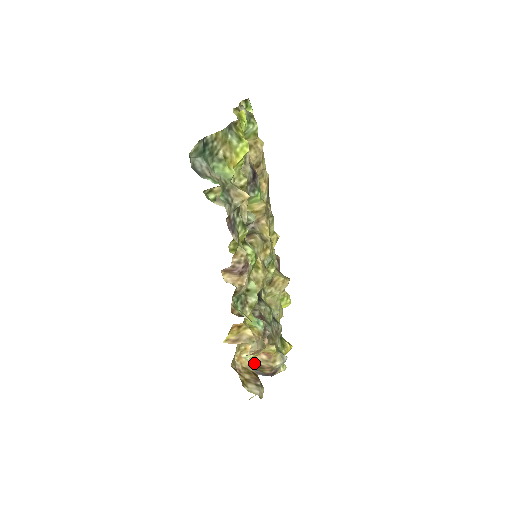
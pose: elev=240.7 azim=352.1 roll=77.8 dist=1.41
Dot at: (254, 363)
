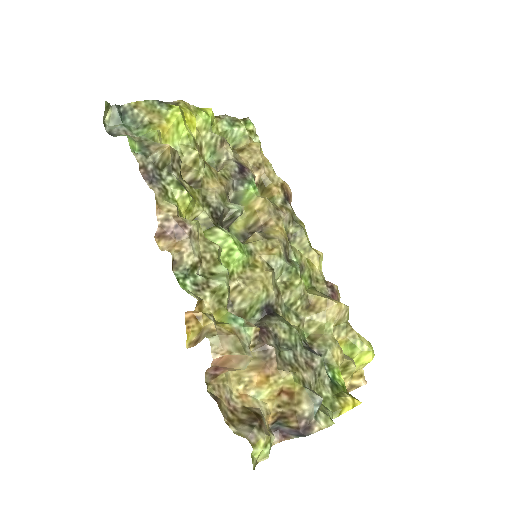
Dot at: (271, 408)
